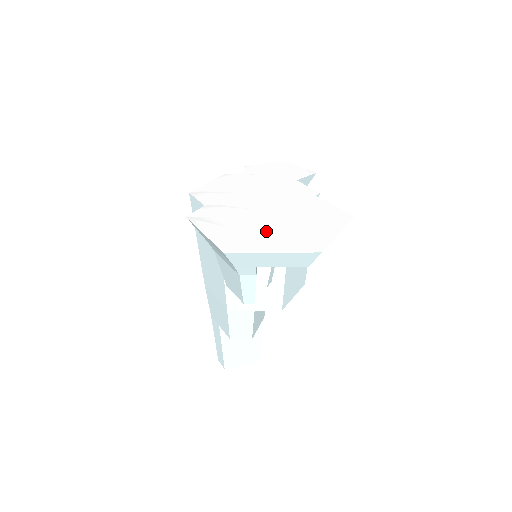
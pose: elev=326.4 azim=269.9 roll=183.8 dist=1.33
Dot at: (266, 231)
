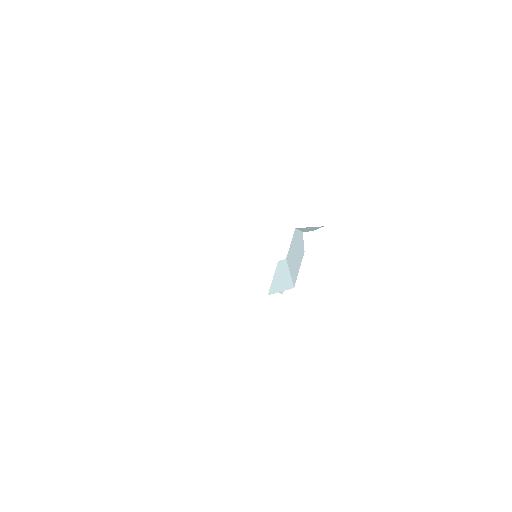
Dot at: (202, 280)
